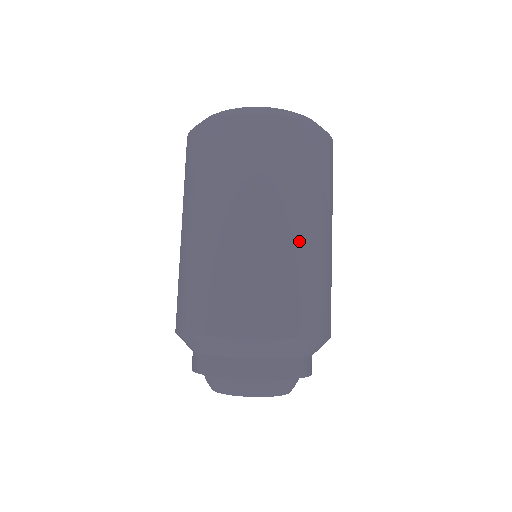
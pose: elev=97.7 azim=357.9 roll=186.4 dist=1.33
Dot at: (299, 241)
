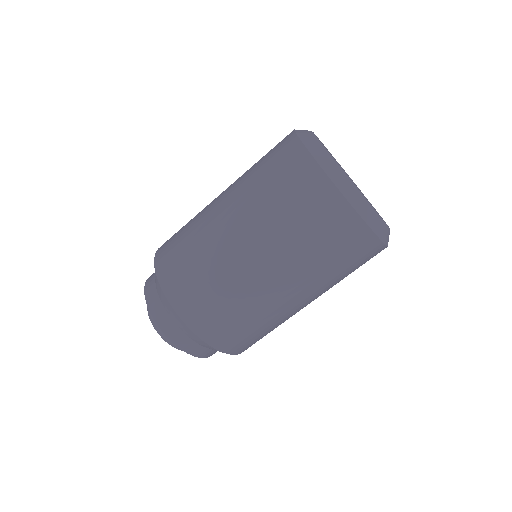
Dot at: (235, 256)
